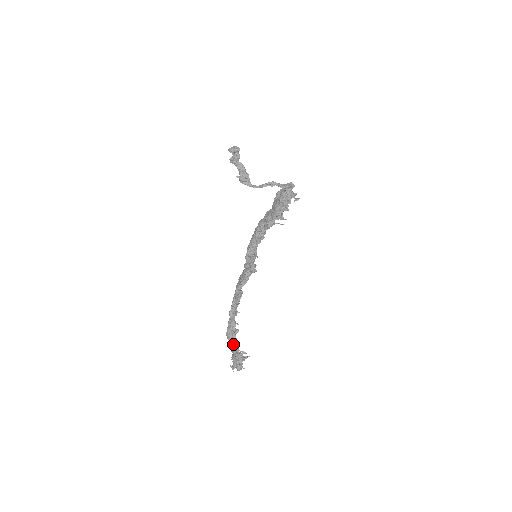
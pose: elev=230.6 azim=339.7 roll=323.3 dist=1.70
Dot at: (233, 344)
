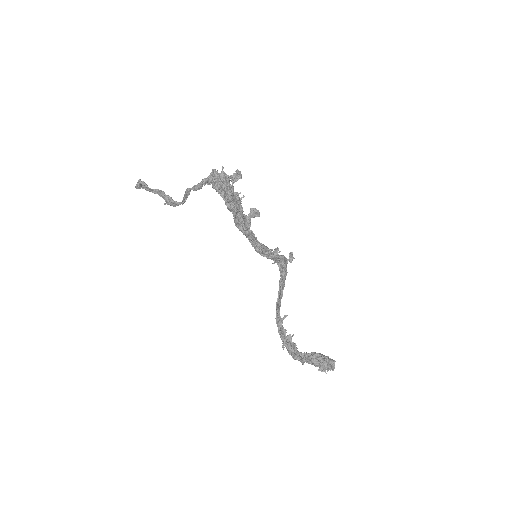
Dot at: (291, 354)
